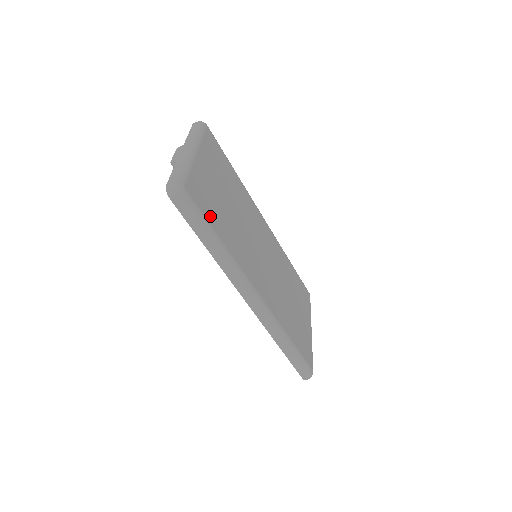
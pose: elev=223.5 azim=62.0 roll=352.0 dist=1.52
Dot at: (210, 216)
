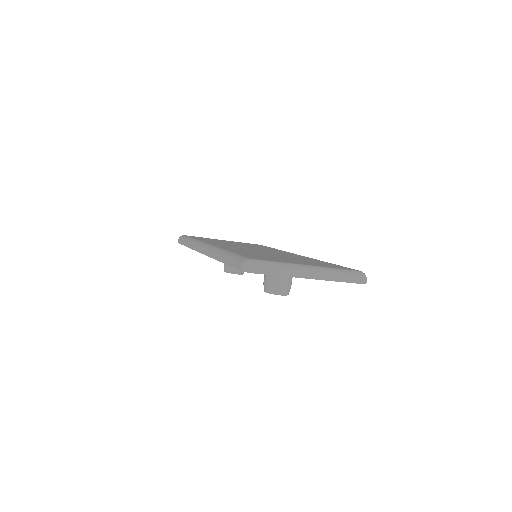
Dot at: occluded
